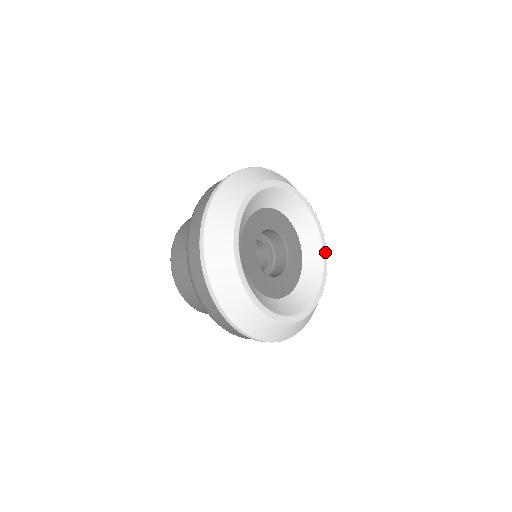
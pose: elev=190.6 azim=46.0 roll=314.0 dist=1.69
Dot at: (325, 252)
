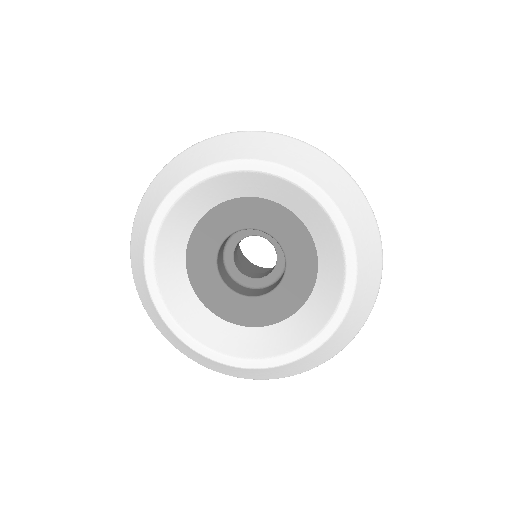
Dot at: (344, 306)
